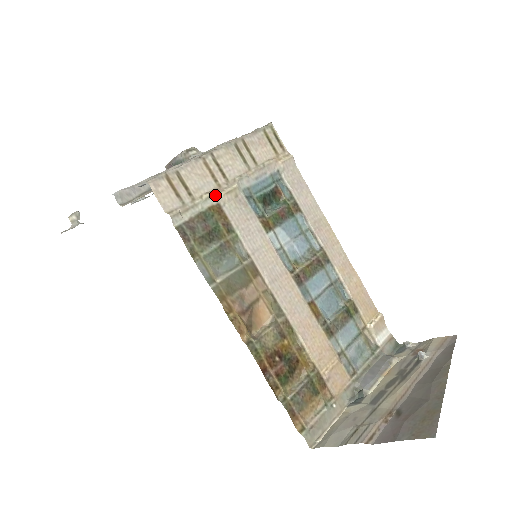
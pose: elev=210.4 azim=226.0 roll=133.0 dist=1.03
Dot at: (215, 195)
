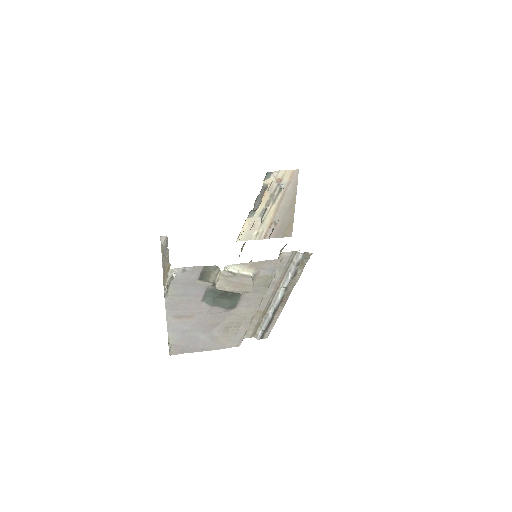
Dot at: occluded
